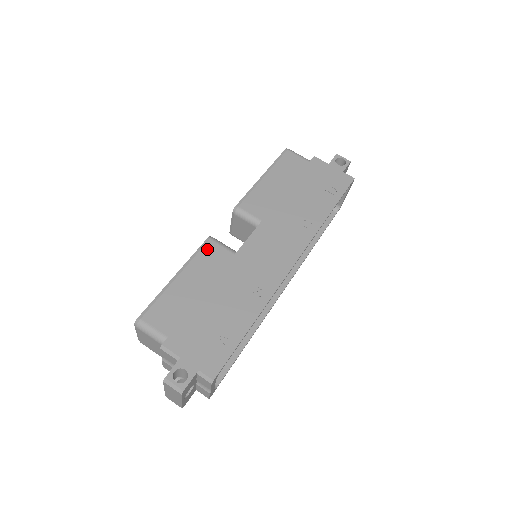
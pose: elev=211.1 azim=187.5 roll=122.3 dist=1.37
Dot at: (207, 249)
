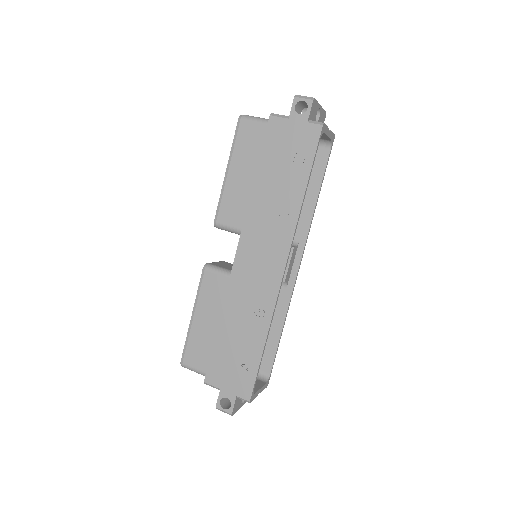
Dot at: (206, 281)
